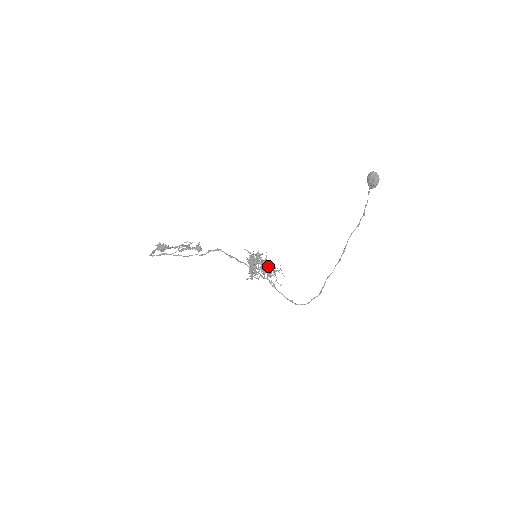
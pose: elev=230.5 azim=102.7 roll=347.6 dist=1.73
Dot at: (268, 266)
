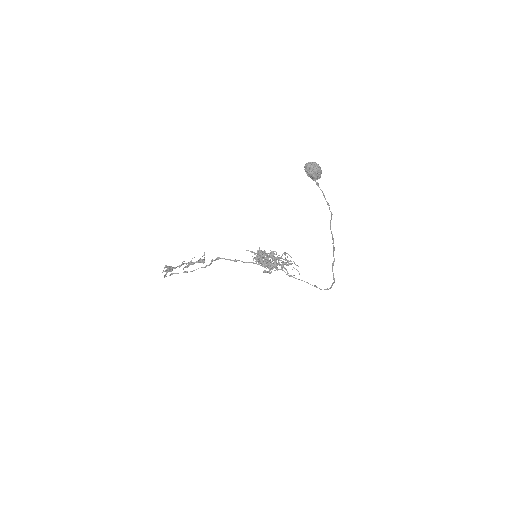
Dot at: (280, 258)
